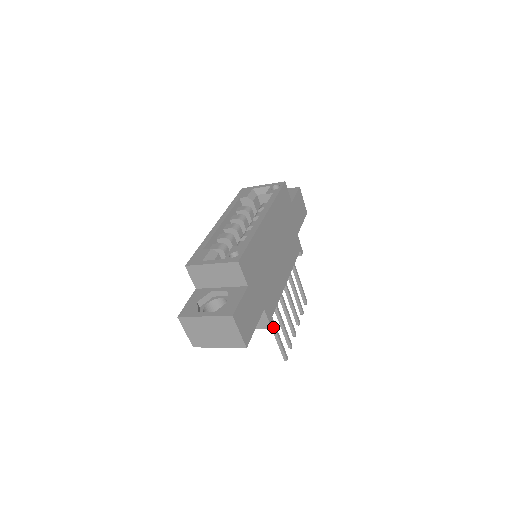
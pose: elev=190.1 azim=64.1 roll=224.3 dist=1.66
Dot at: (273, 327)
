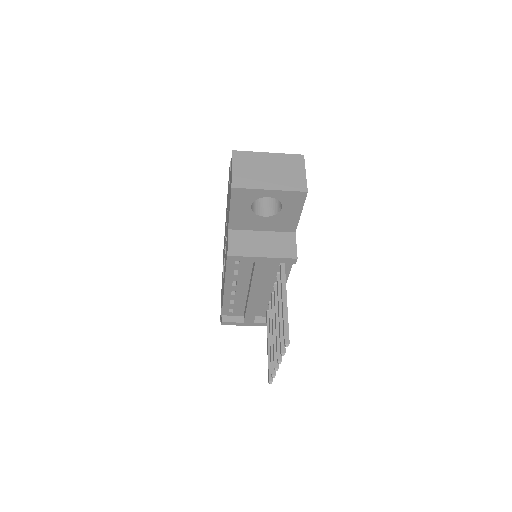
Dot at: (284, 285)
